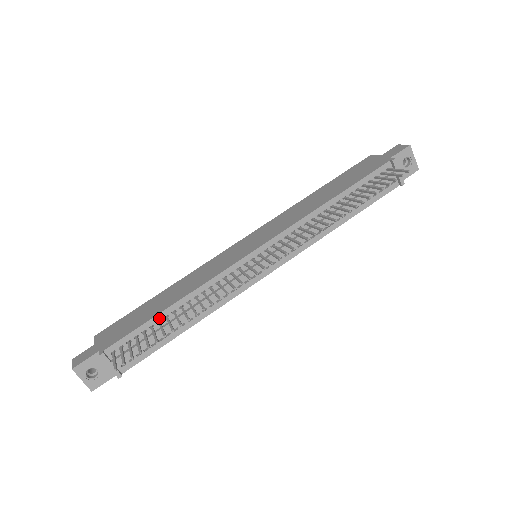
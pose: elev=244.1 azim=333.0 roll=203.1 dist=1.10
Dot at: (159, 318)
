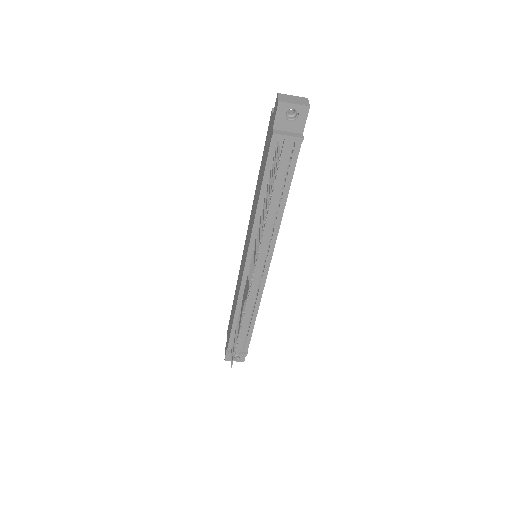
Dot at: (235, 325)
